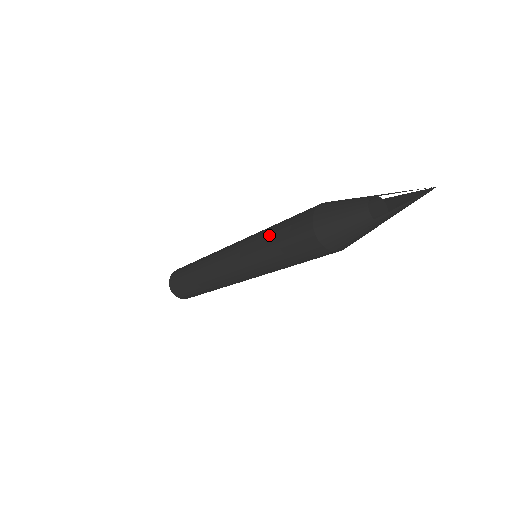
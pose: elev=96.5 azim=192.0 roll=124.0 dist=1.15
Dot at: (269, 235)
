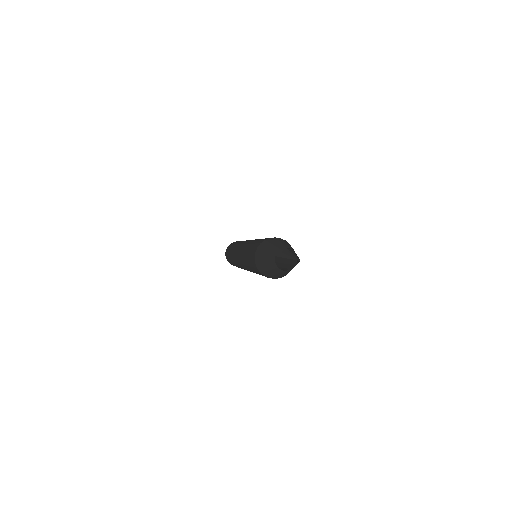
Dot at: (246, 262)
